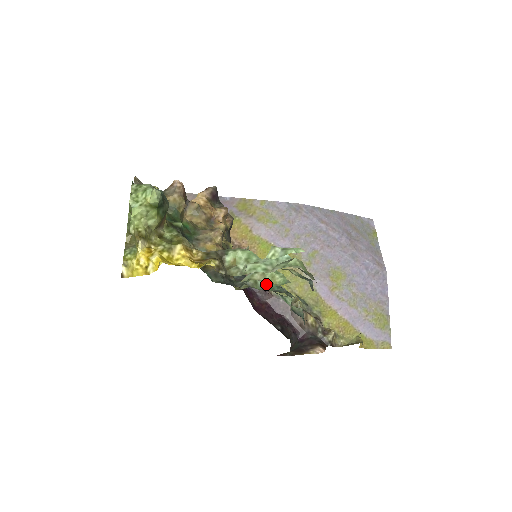
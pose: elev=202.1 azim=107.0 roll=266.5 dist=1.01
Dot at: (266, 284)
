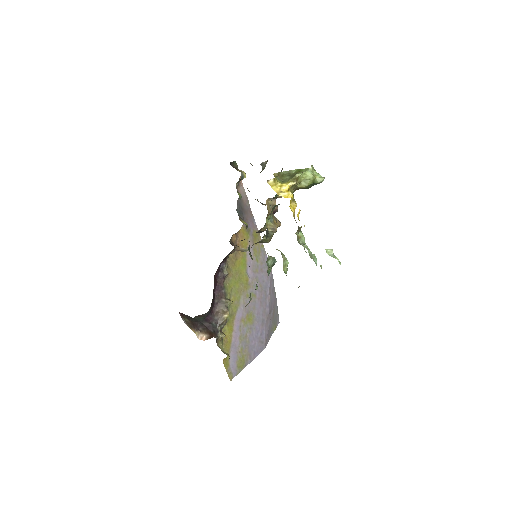
Dot at: (270, 266)
